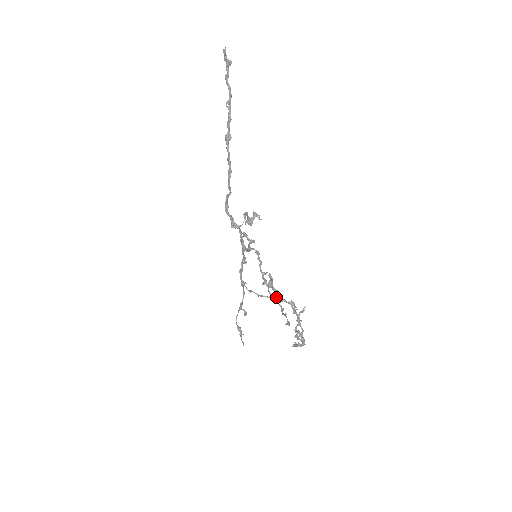
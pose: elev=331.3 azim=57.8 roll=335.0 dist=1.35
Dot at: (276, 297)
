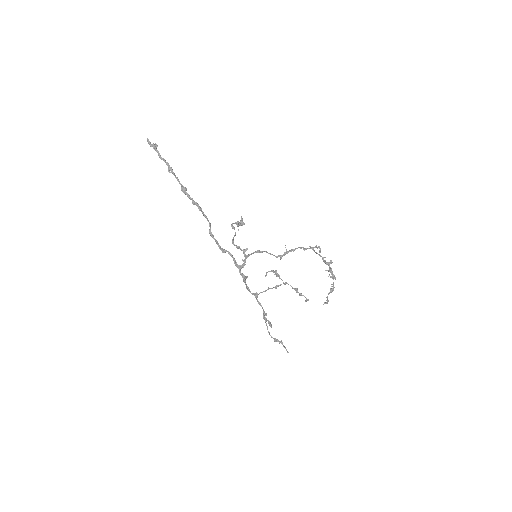
Dot at: (286, 283)
